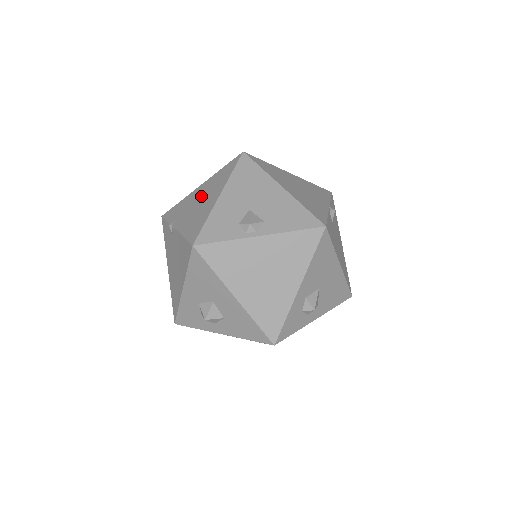
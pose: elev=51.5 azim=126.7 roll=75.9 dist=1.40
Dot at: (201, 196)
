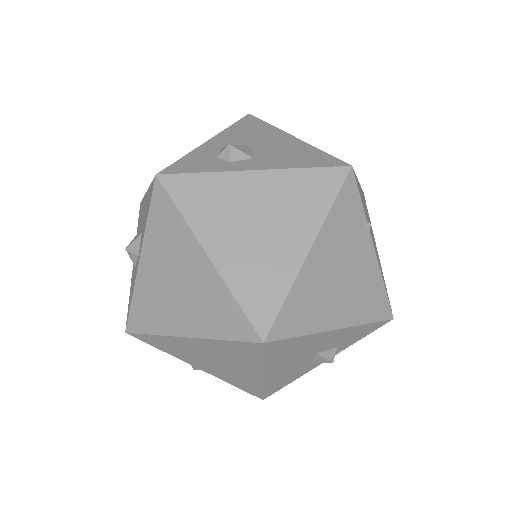
Dot at: occluded
